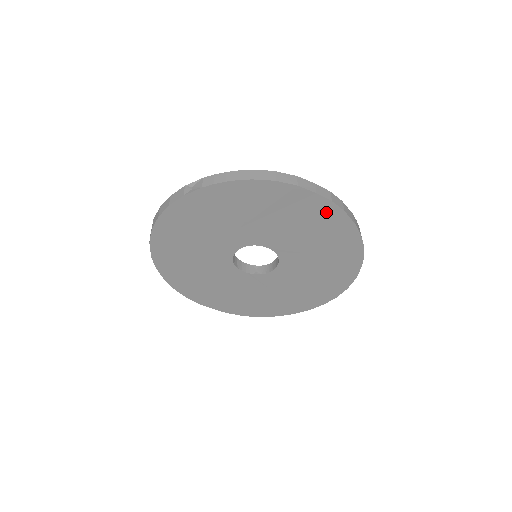
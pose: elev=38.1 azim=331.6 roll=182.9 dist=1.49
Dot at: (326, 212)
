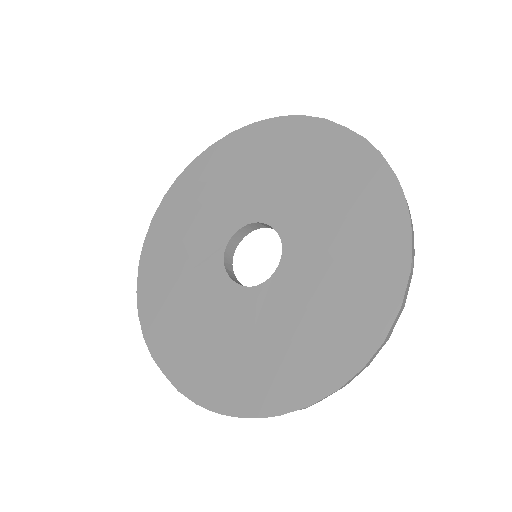
Dot at: (356, 157)
